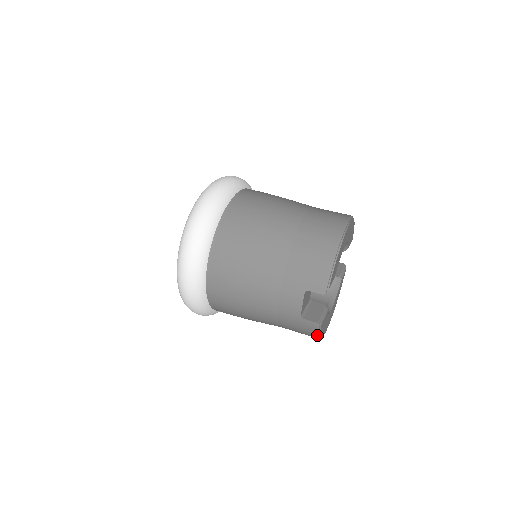
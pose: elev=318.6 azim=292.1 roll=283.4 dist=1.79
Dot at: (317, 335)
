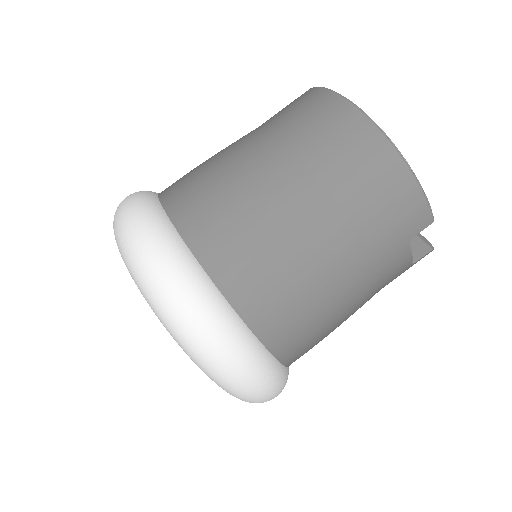
Dot at: occluded
